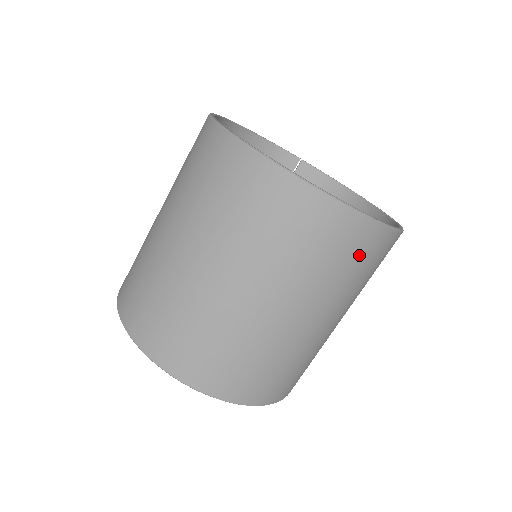
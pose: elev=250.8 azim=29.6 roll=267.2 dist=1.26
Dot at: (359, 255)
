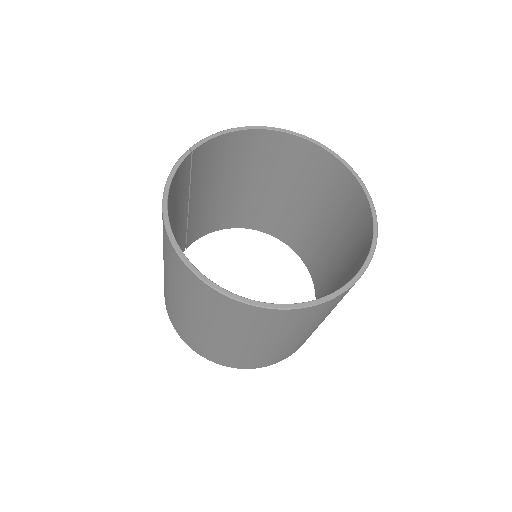
Dot at: occluded
